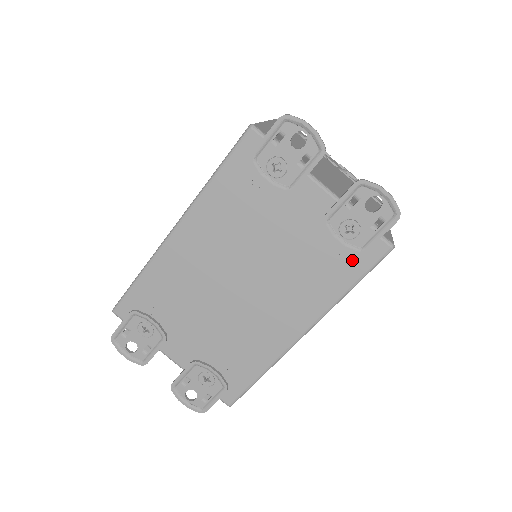
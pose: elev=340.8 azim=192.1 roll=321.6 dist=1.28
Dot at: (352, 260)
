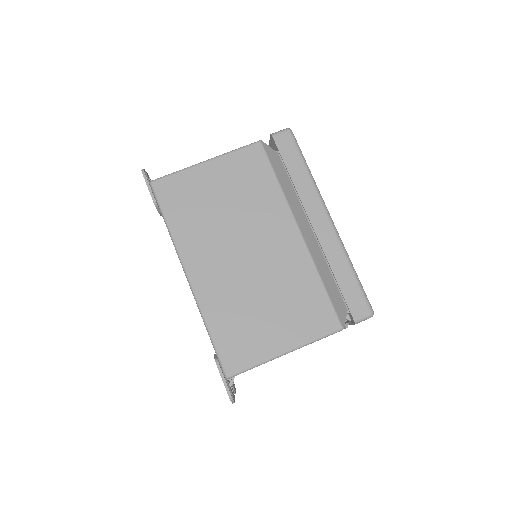
Dot at: occluded
